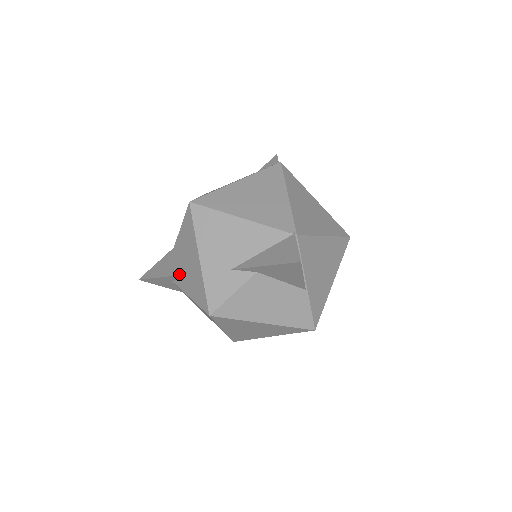
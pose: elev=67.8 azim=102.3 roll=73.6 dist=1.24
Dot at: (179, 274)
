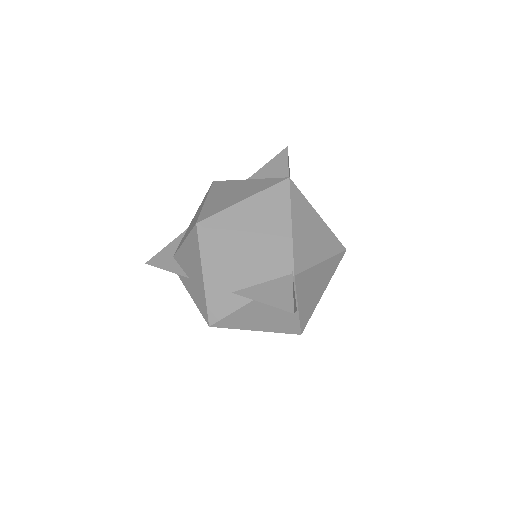
Dot at: (183, 275)
